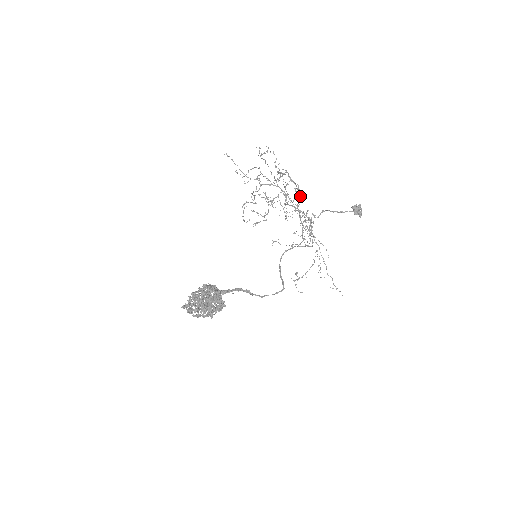
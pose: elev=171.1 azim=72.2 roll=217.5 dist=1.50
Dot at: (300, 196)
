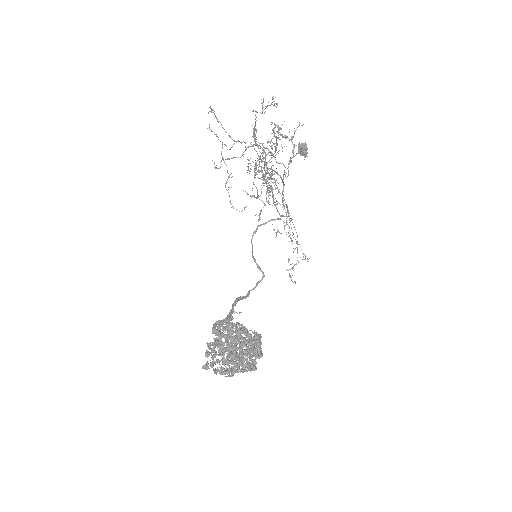
Dot at: (274, 151)
